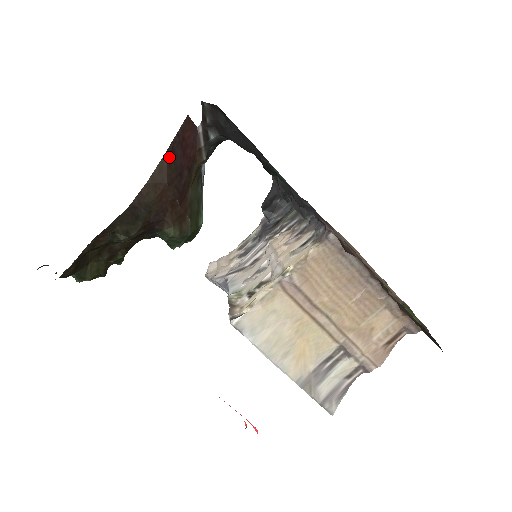
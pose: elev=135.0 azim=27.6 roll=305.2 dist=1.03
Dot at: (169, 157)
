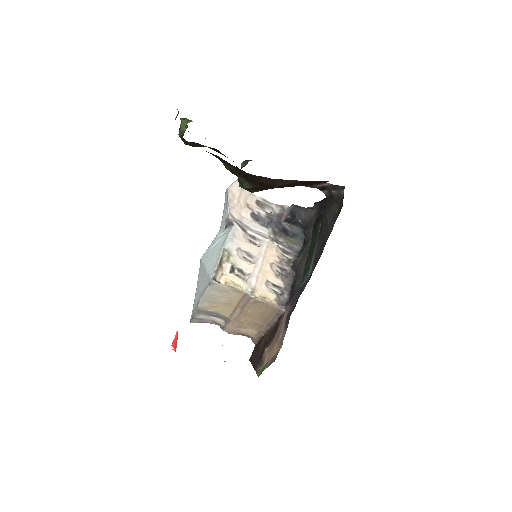
Dot at: (297, 182)
